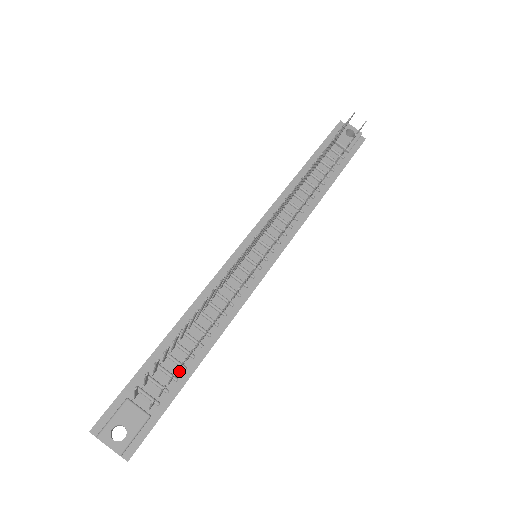
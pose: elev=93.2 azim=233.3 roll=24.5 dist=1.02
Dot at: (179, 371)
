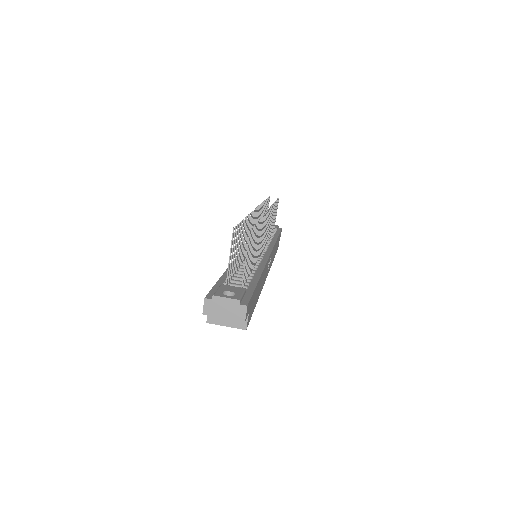
Dot at: (248, 279)
